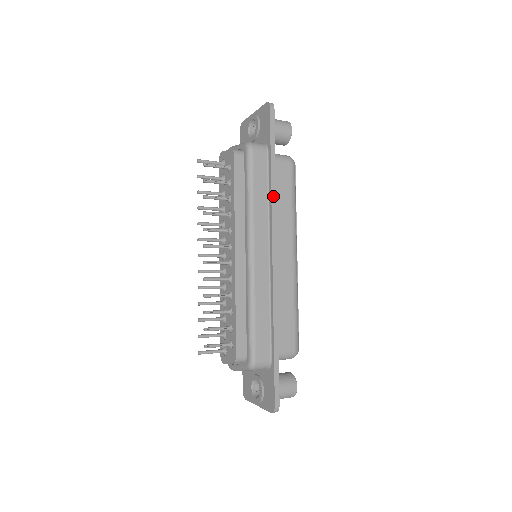
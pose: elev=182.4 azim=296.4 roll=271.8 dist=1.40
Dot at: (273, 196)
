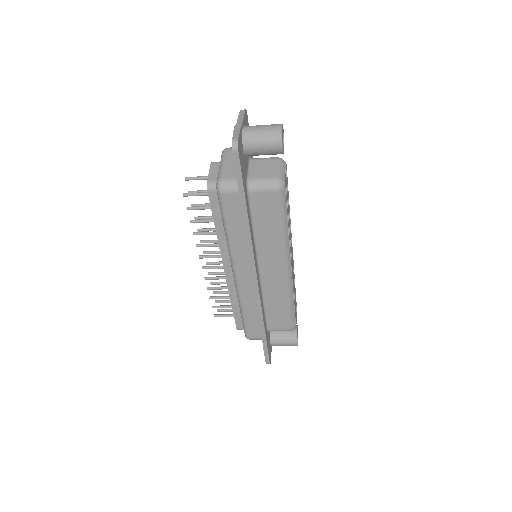
Dot at: (248, 236)
